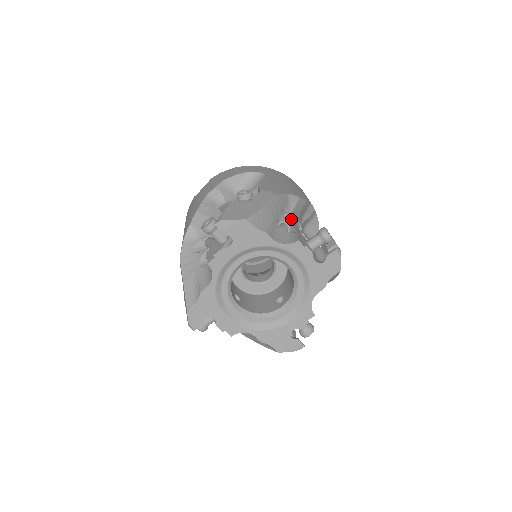
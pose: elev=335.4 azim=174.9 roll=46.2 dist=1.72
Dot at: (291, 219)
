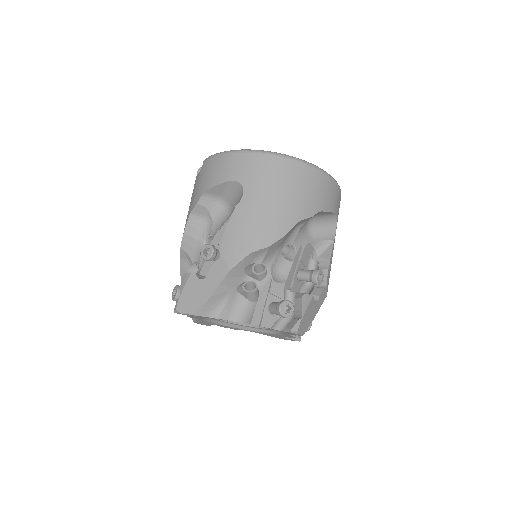
Dot at: (264, 265)
